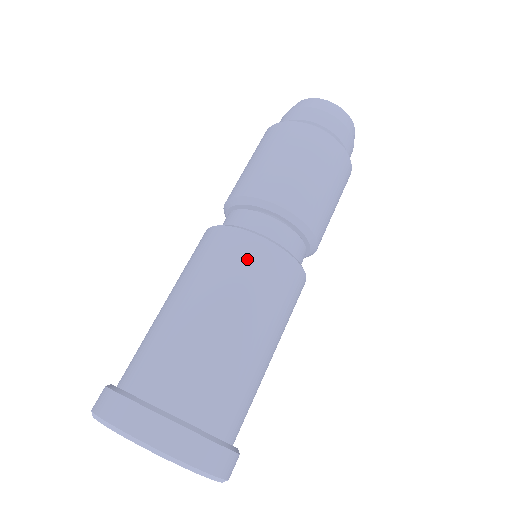
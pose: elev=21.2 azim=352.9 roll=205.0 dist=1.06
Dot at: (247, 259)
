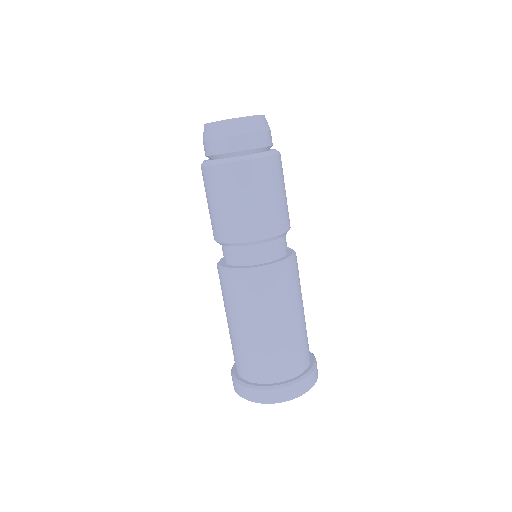
Dot at: (296, 276)
